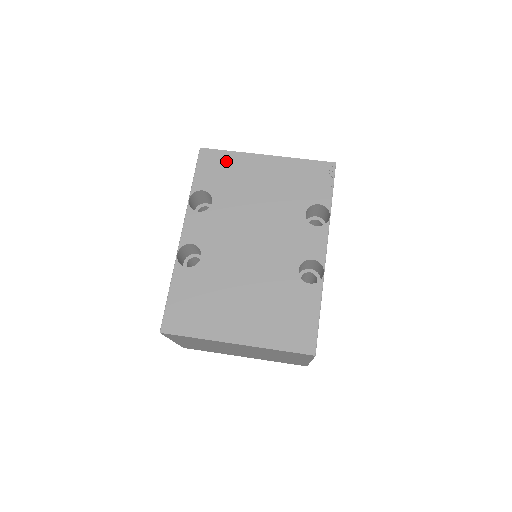
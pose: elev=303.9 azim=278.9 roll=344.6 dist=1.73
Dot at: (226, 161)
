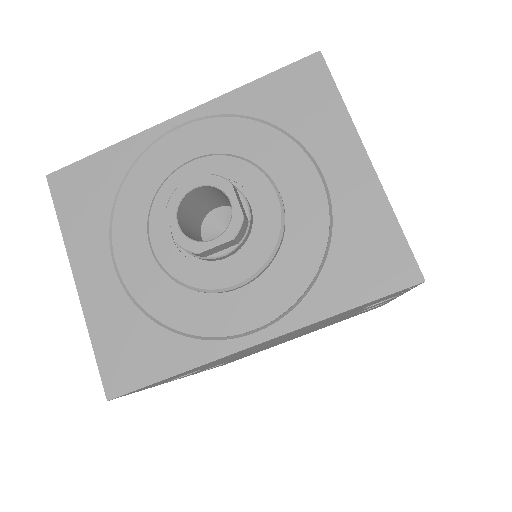
Dot at: occluded
